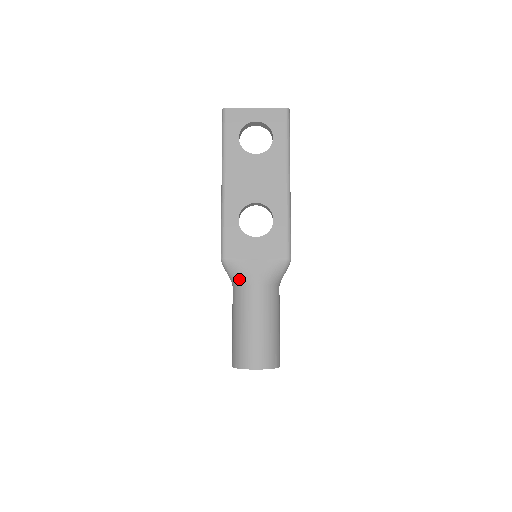
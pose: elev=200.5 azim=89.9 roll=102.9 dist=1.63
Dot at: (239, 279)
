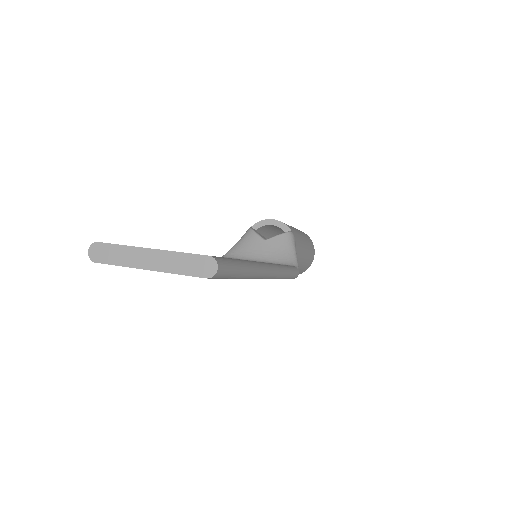
Dot at: occluded
